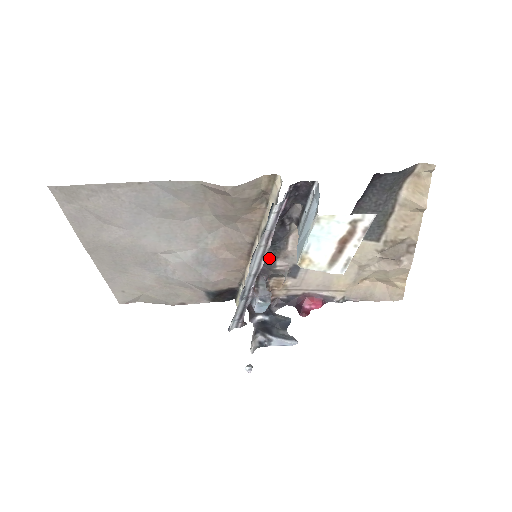
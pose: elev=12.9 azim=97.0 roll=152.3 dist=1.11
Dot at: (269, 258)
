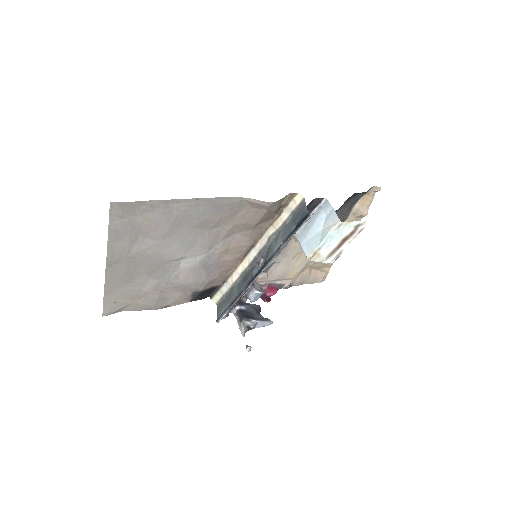
Dot at: occluded
